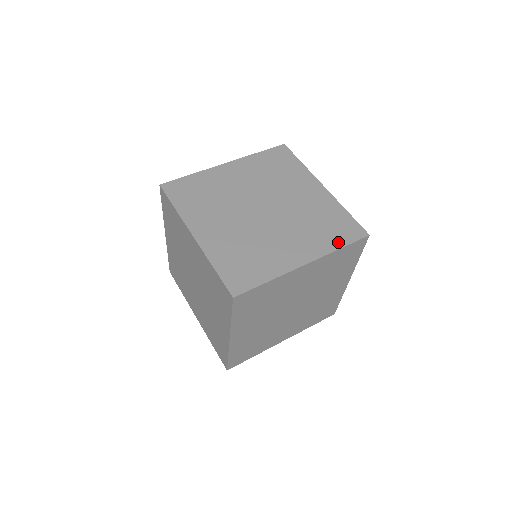
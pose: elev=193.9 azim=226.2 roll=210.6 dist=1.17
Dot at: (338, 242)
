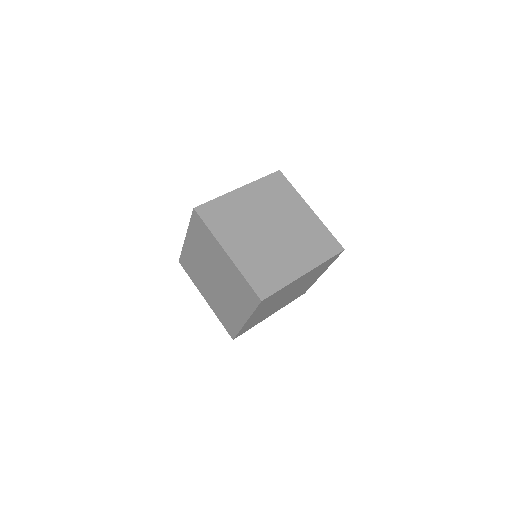
Dot at: (325, 256)
